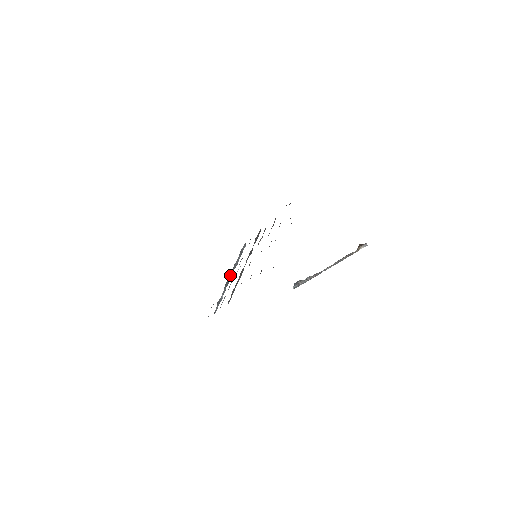
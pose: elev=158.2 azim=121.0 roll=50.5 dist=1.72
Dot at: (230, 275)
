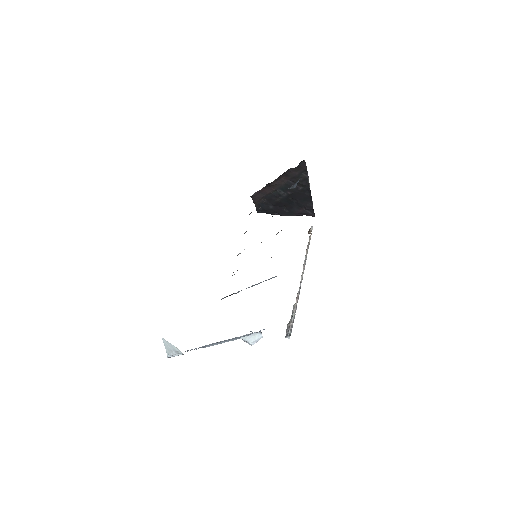
Dot at: occluded
